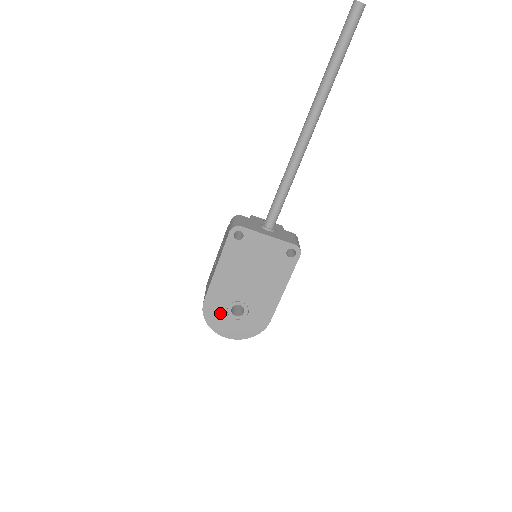
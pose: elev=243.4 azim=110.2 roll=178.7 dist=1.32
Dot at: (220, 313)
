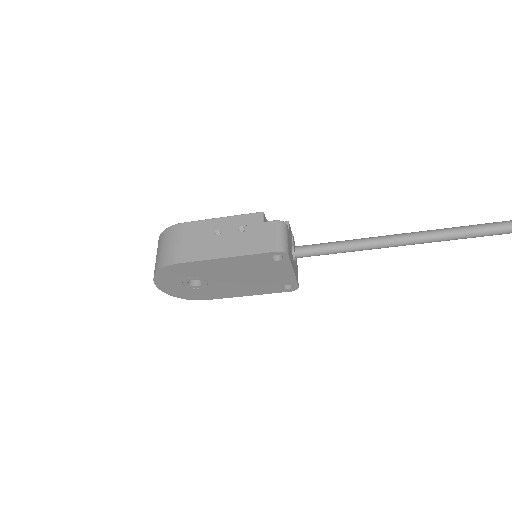
Dot at: (179, 275)
